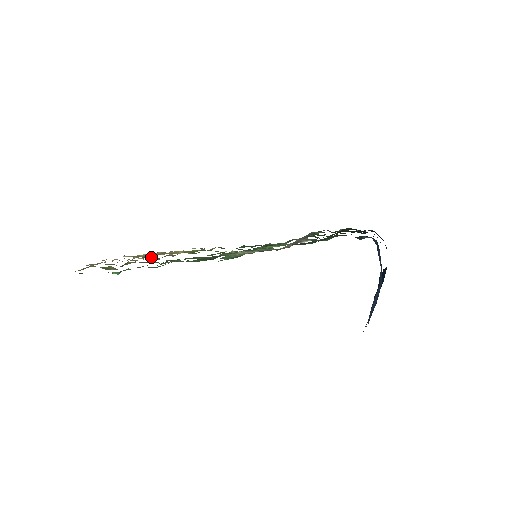
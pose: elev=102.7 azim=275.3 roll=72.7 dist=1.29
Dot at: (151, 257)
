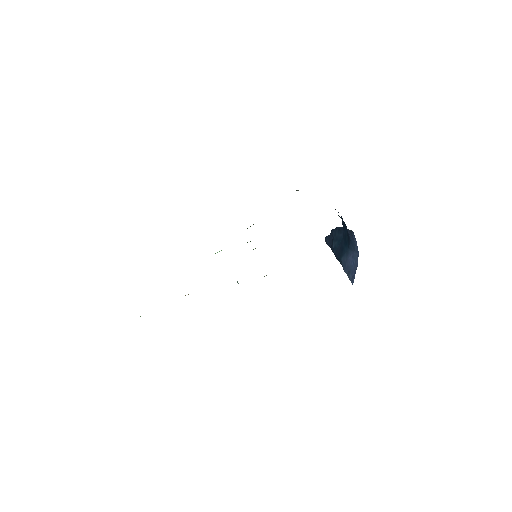
Dot at: occluded
